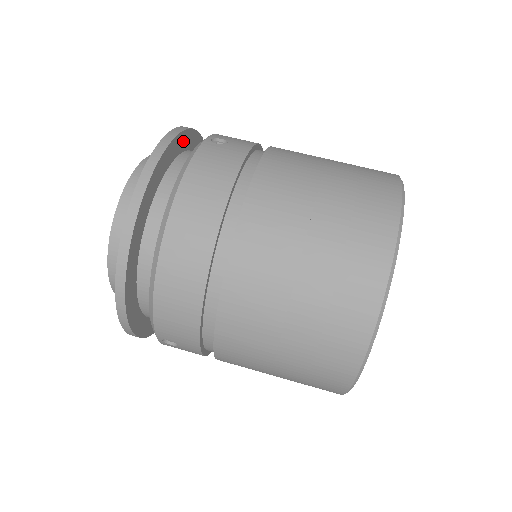
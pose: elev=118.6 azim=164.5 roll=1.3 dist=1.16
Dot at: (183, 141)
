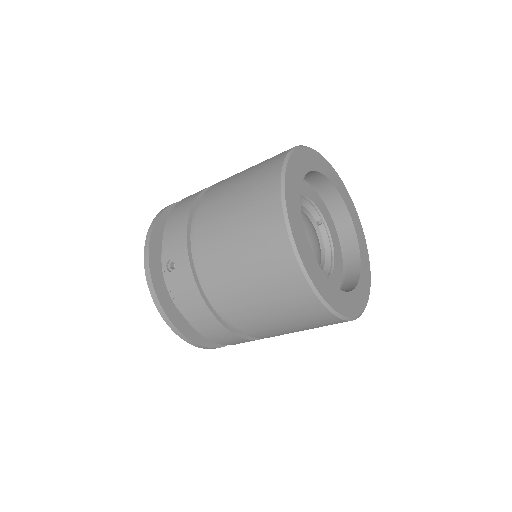
Dot at: (155, 266)
